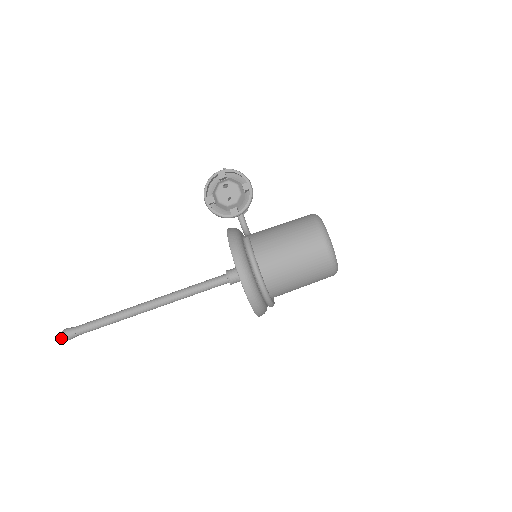
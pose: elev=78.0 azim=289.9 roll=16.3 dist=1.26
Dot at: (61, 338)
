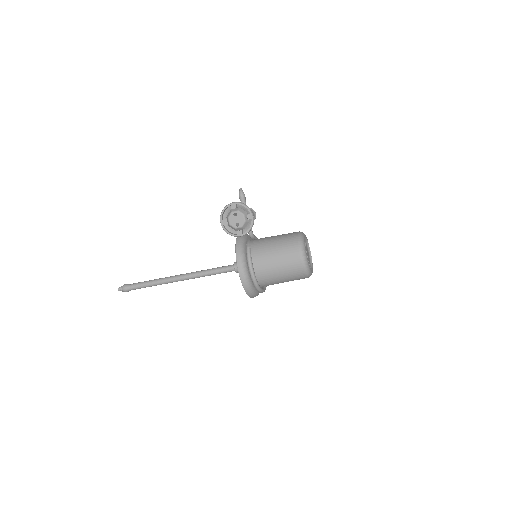
Dot at: (121, 290)
